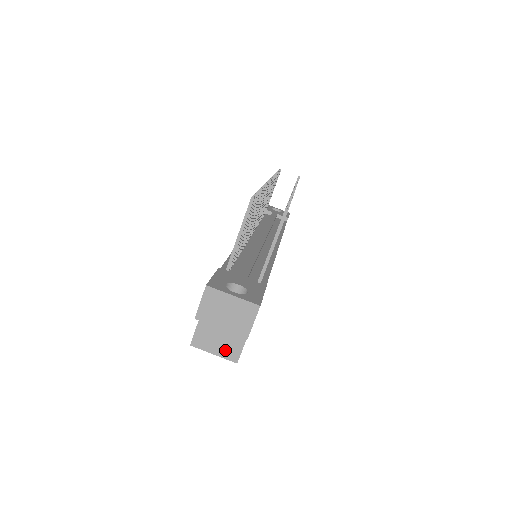
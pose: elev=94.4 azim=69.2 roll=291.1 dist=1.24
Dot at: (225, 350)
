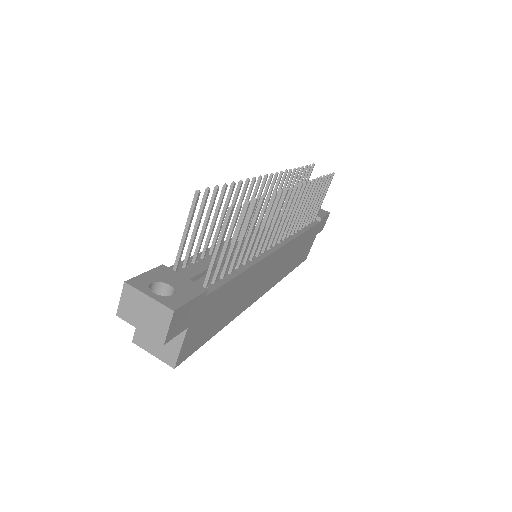
Dot at: (163, 353)
